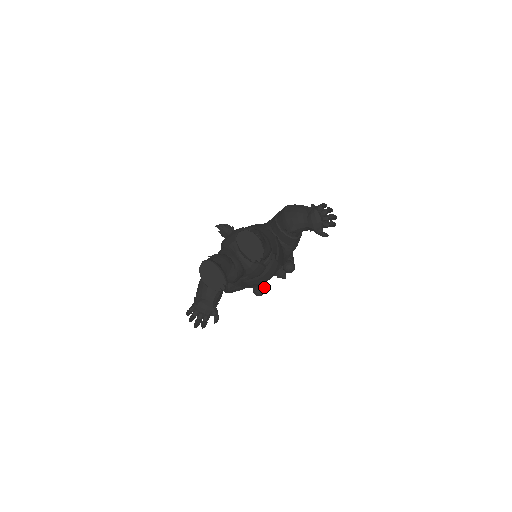
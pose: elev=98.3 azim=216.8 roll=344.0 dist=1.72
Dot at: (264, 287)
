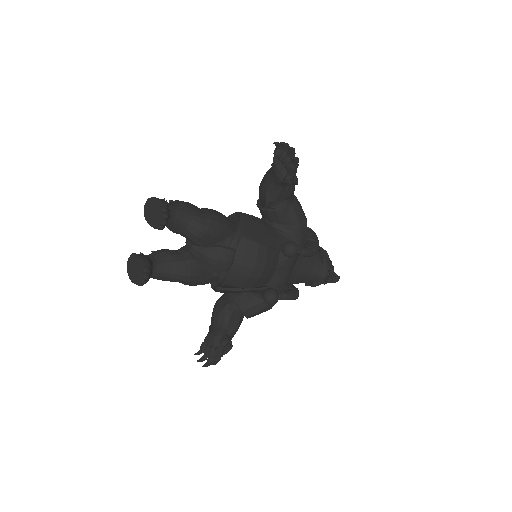
Dot at: (286, 293)
